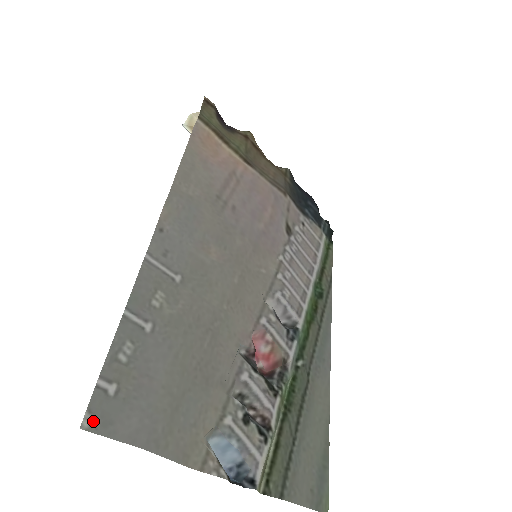
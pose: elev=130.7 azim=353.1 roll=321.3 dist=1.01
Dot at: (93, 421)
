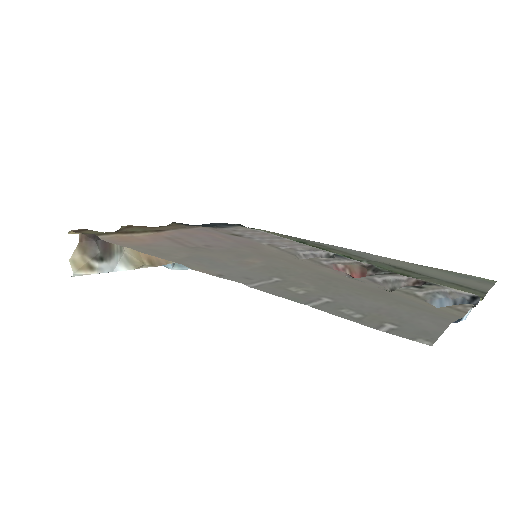
Dot at: (424, 339)
